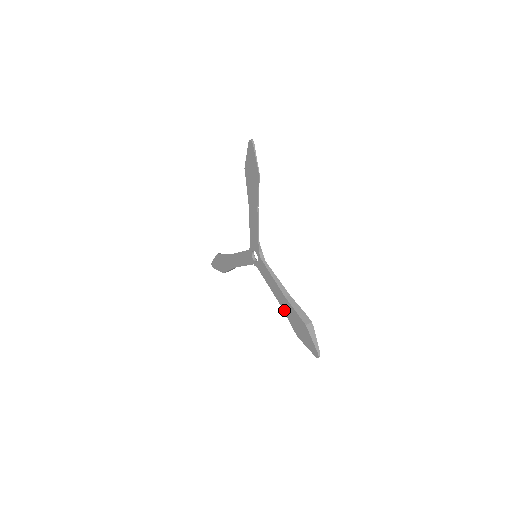
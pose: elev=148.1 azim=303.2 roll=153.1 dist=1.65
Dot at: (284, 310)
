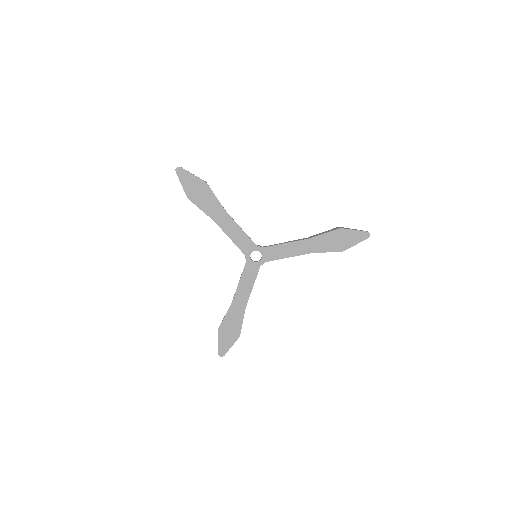
Dot at: (317, 251)
